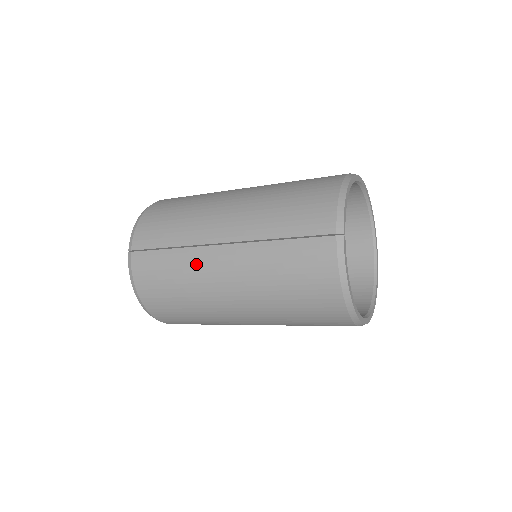
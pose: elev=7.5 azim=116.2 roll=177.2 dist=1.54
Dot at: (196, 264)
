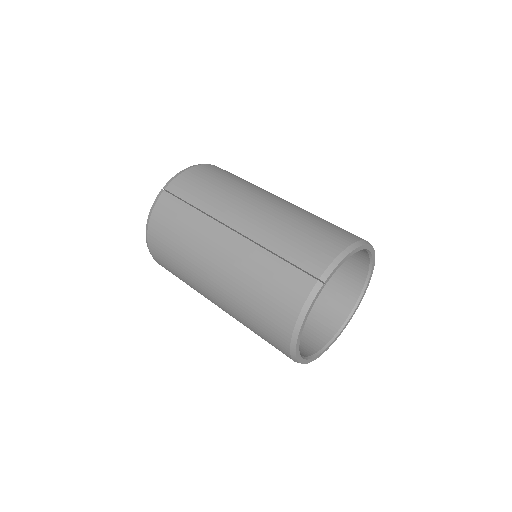
Dot at: (204, 232)
